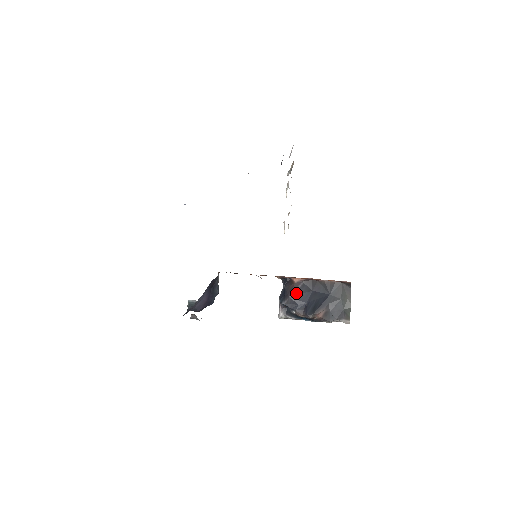
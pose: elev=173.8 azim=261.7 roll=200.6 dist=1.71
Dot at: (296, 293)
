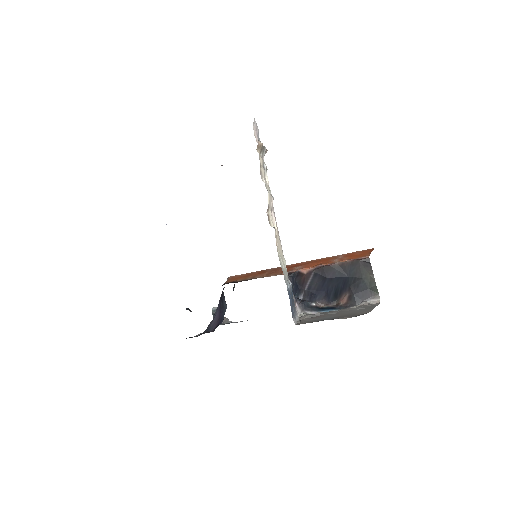
Dot at: (310, 284)
